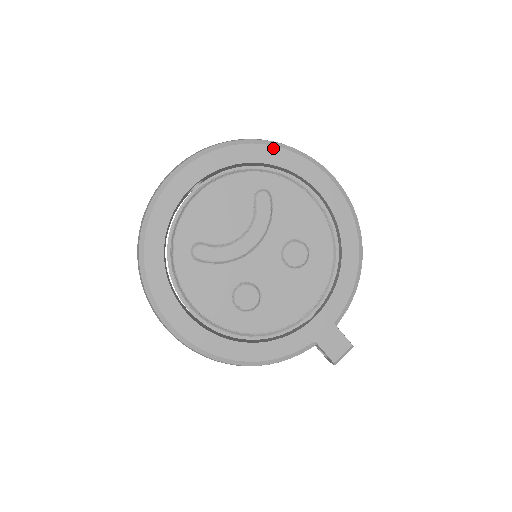
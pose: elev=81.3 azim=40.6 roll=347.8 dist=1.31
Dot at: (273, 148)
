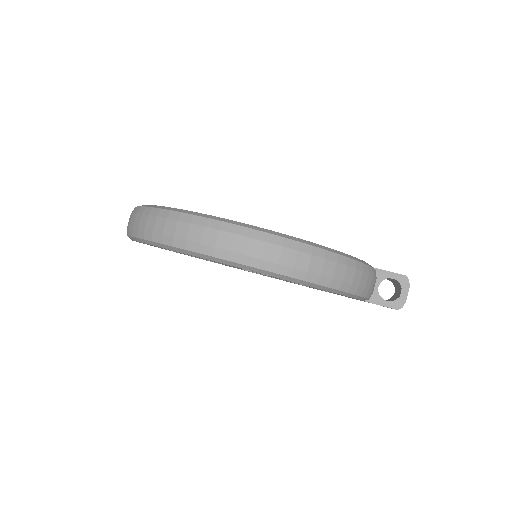
Dot at: occluded
